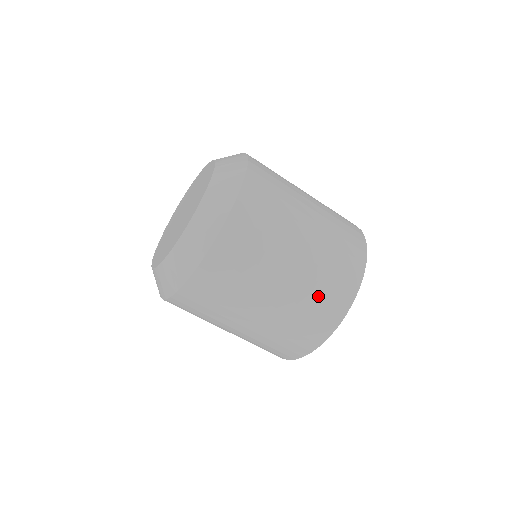
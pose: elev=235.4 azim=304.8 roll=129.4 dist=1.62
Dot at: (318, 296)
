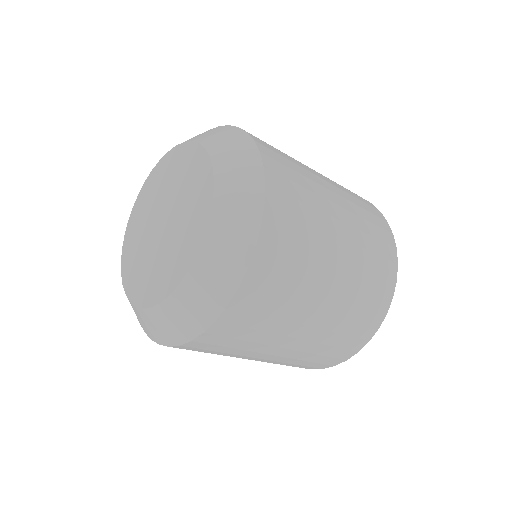
Dot at: (367, 284)
